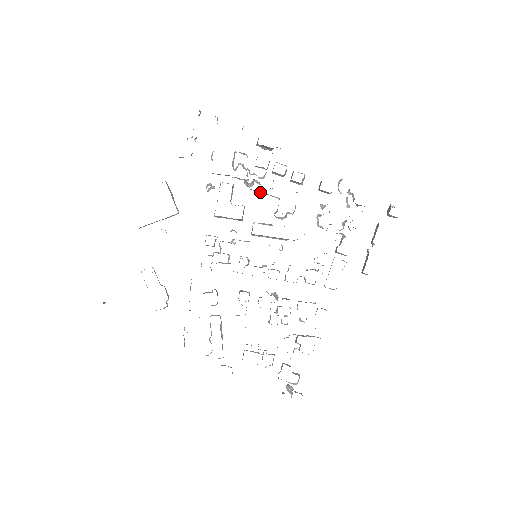
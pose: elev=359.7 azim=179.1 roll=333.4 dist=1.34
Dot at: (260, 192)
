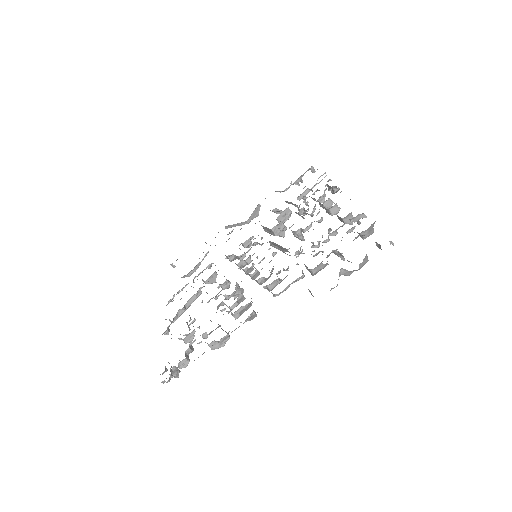
Dot at: (299, 214)
